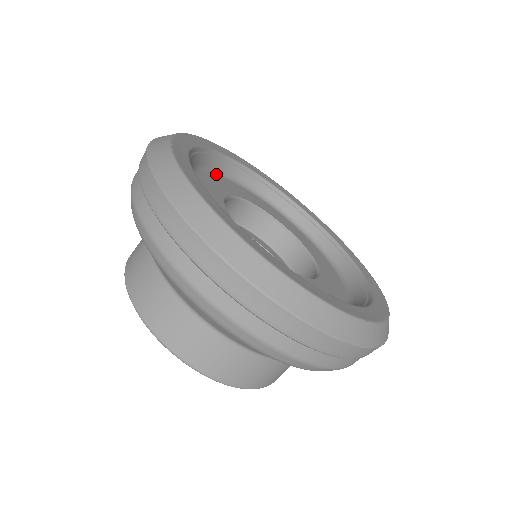
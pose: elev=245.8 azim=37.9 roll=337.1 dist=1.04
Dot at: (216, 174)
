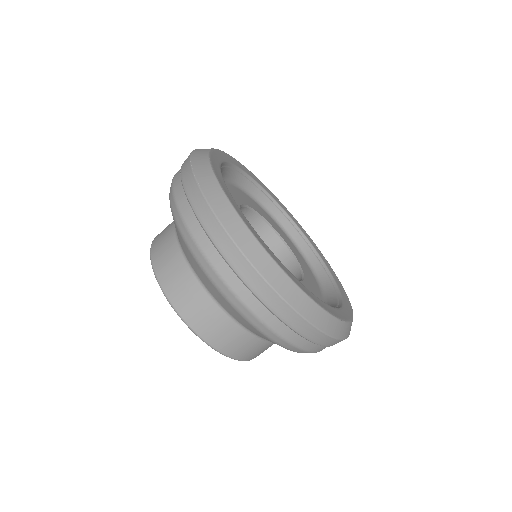
Dot at: (225, 182)
